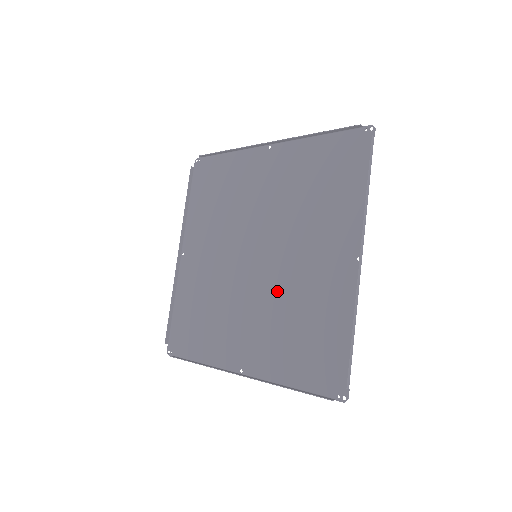
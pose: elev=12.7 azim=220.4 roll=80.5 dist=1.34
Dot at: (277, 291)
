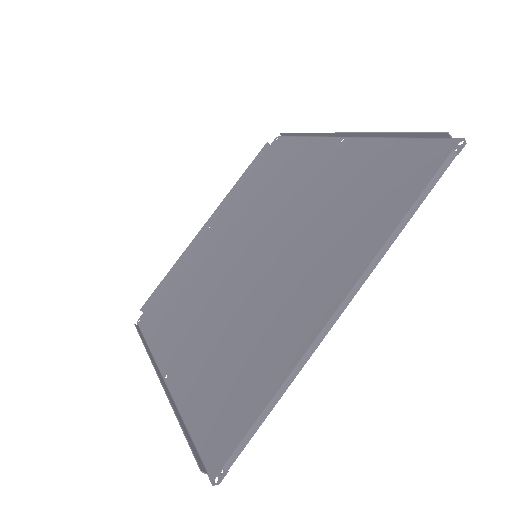
Dot at: (302, 230)
